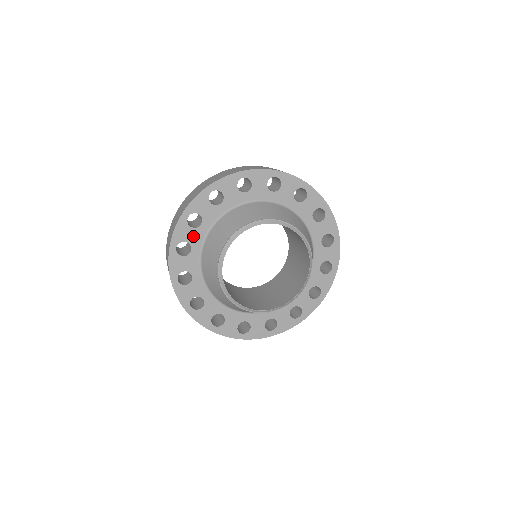
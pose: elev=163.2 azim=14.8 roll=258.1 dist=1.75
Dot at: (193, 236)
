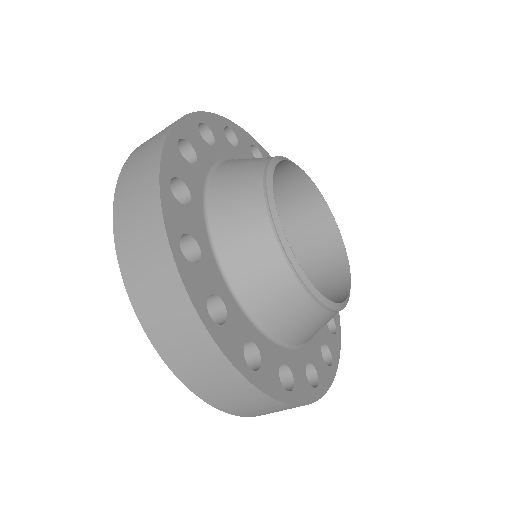
Dot at: (189, 175)
